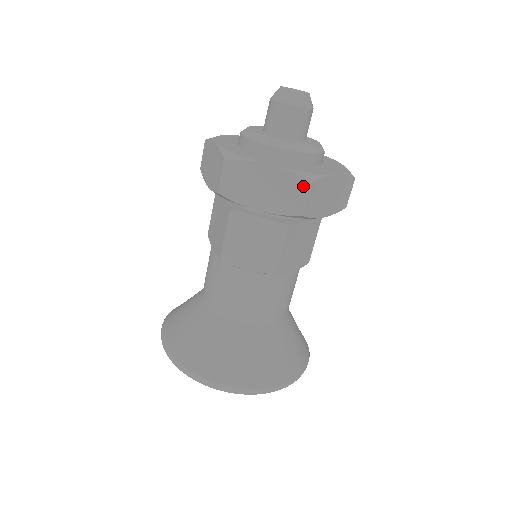
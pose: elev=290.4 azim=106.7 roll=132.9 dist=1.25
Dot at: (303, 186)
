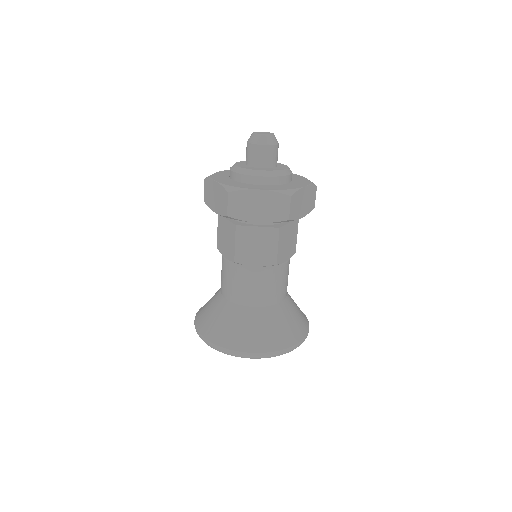
Dot at: (286, 200)
